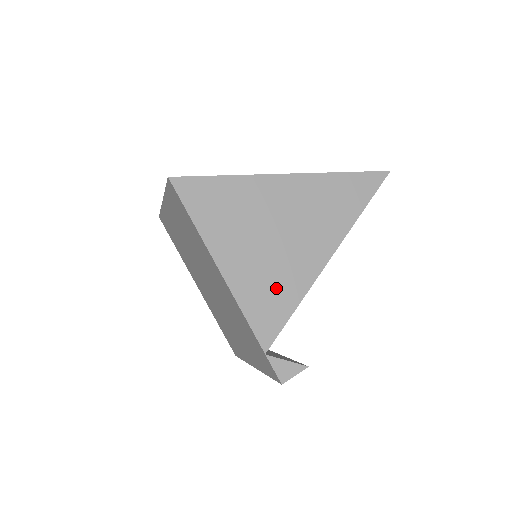
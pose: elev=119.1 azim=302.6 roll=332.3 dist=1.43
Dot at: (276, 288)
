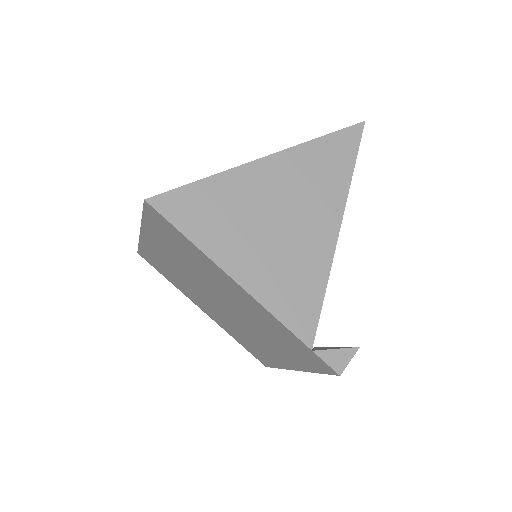
Dot at: (298, 278)
